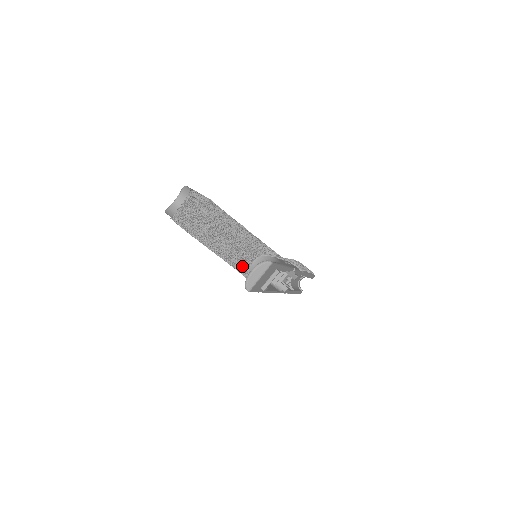
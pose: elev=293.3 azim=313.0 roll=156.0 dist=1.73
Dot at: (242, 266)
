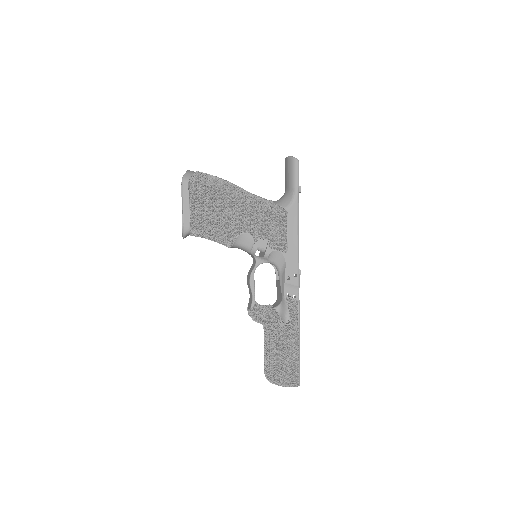
Dot at: (268, 202)
